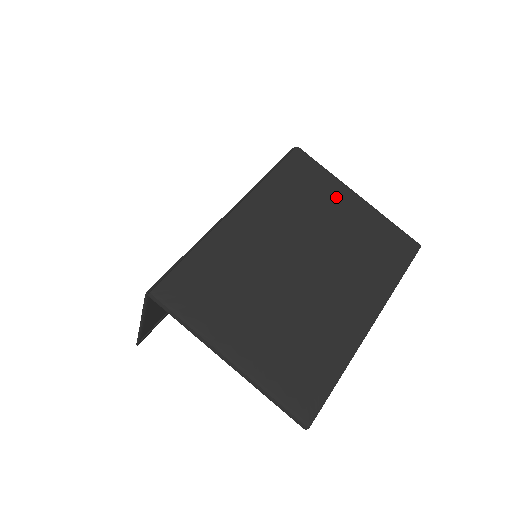
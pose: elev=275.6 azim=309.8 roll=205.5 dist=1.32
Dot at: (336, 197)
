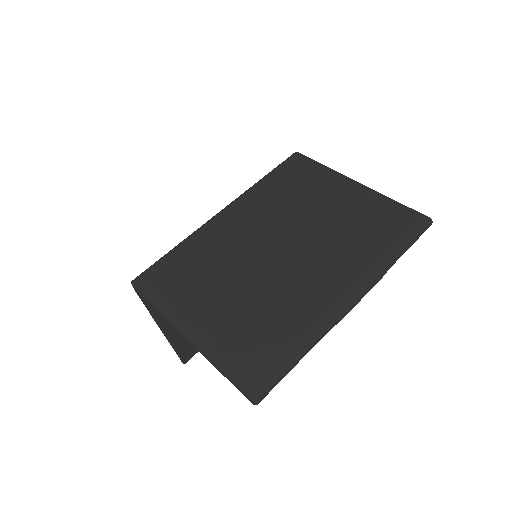
Dot at: (330, 187)
